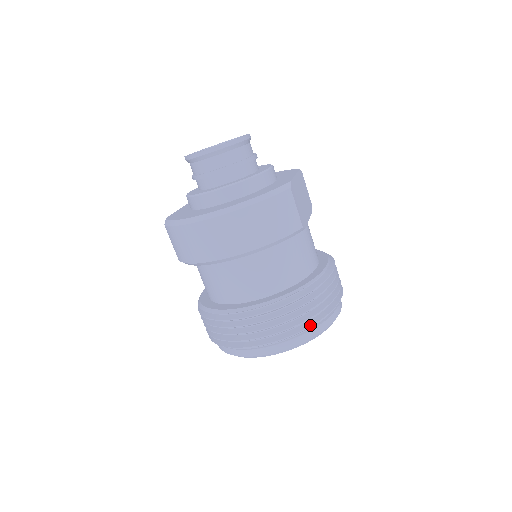
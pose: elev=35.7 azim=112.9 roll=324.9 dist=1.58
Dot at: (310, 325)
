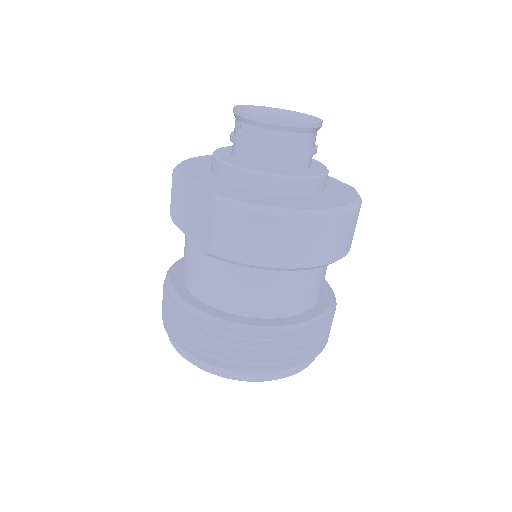
Dot at: (327, 340)
